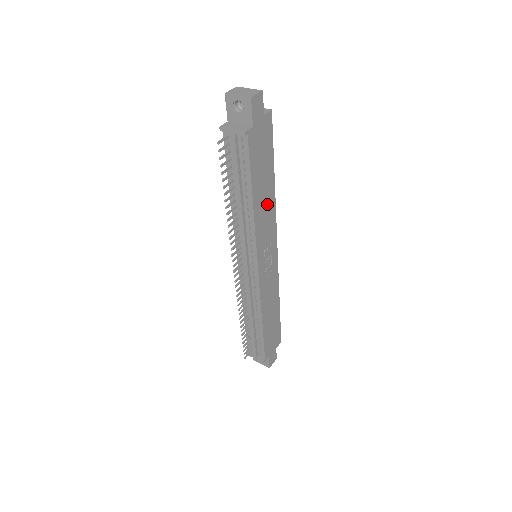
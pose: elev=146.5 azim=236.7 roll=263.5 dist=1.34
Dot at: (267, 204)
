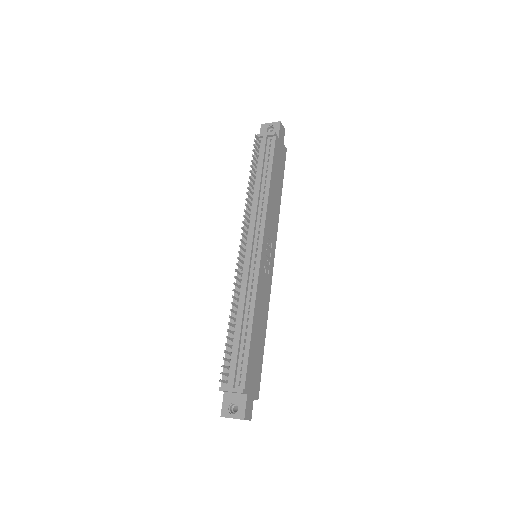
Dot at: (275, 206)
